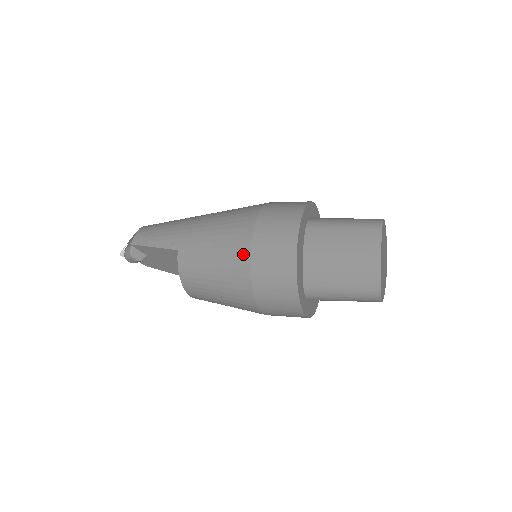
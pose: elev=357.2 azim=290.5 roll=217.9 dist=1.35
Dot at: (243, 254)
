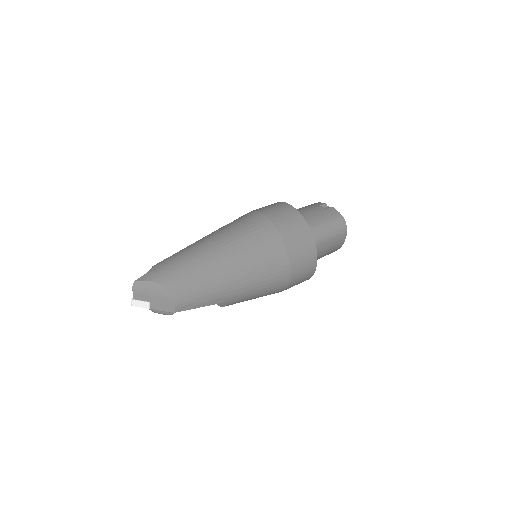
Dot at: (282, 288)
